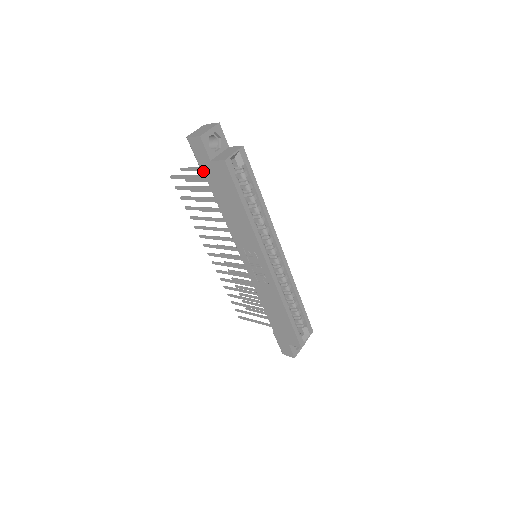
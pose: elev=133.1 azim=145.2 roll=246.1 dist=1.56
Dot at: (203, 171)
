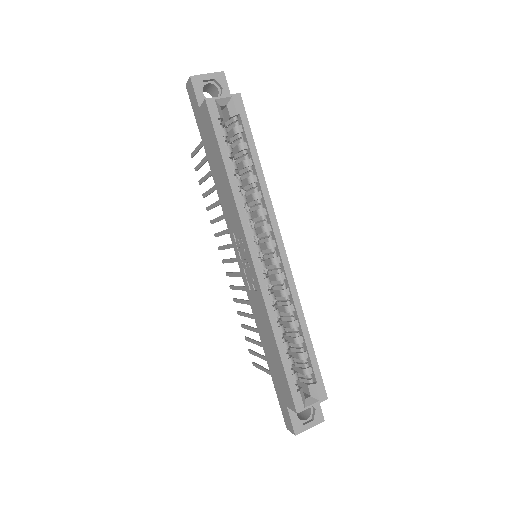
Dot at: (198, 127)
